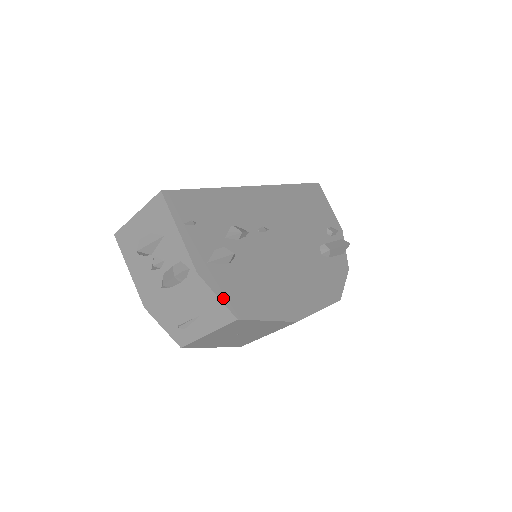
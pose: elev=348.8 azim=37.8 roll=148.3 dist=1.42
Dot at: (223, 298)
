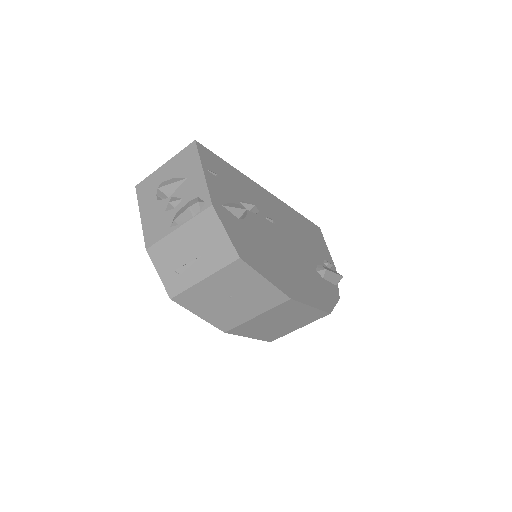
Dot at: (230, 235)
